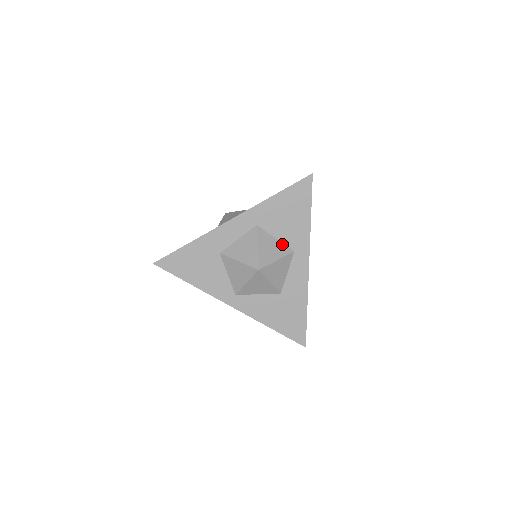
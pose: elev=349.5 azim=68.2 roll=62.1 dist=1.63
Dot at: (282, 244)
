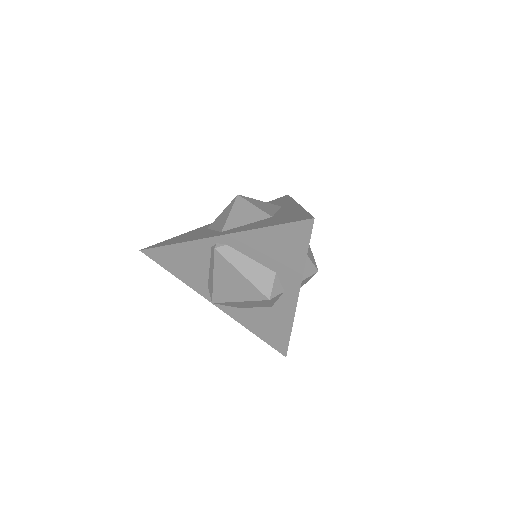
Dot at: occluded
